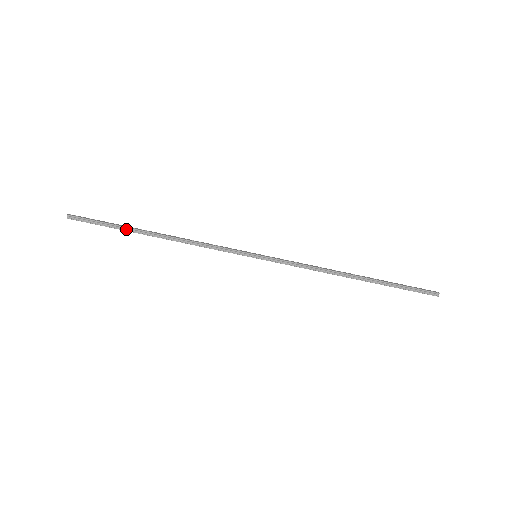
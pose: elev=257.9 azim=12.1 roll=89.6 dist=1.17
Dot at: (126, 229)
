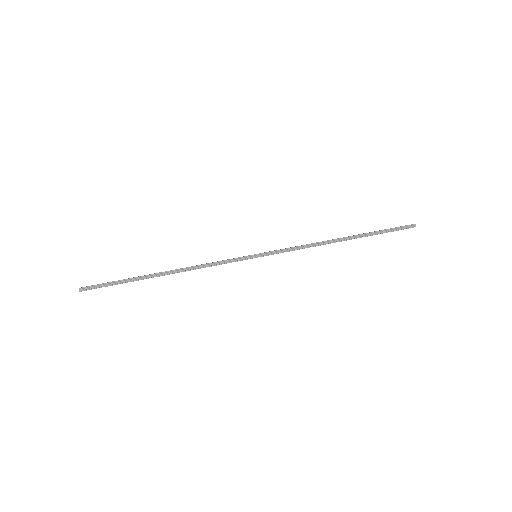
Dot at: (136, 279)
